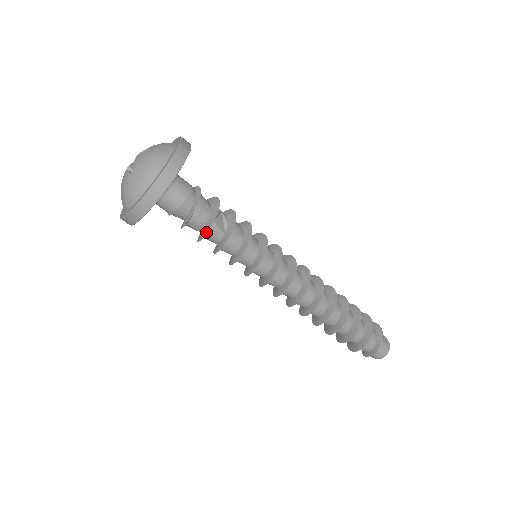
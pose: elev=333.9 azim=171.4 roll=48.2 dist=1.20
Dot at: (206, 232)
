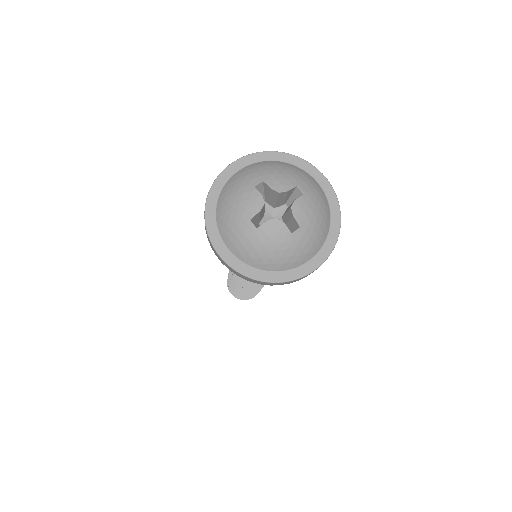
Dot at: occluded
